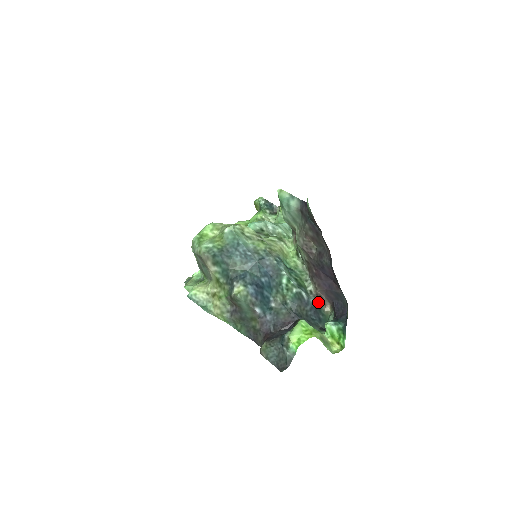
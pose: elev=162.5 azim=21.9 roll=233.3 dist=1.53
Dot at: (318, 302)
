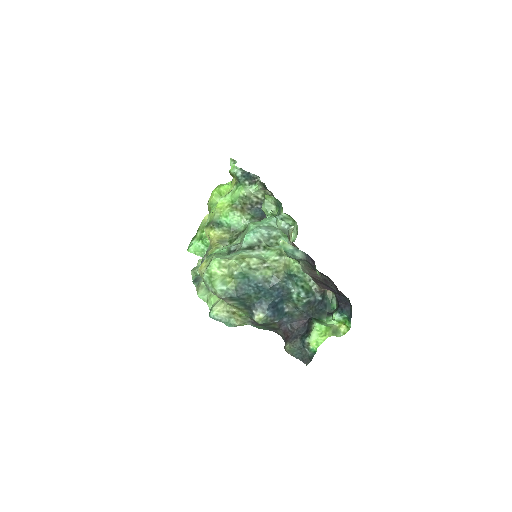
Dot at: (323, 295)
